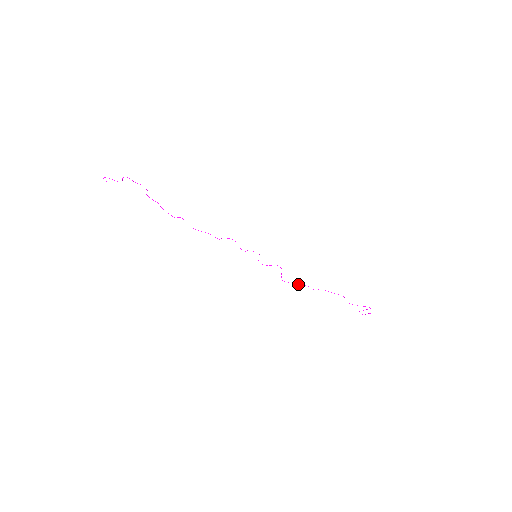
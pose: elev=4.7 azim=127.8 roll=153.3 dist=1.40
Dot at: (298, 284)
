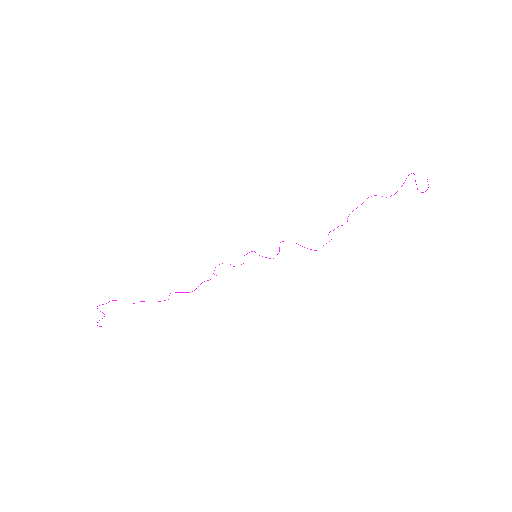
Dot at: occluded
